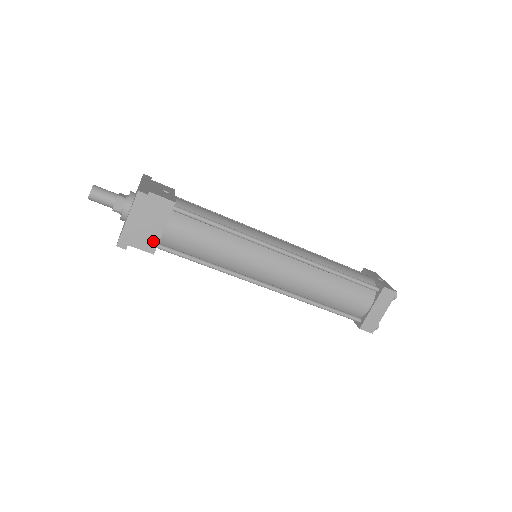
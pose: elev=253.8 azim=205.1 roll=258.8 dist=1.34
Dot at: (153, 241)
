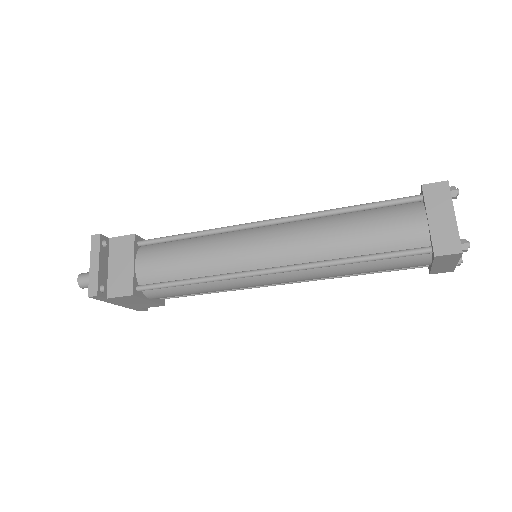
Dot at: (128, 282)
